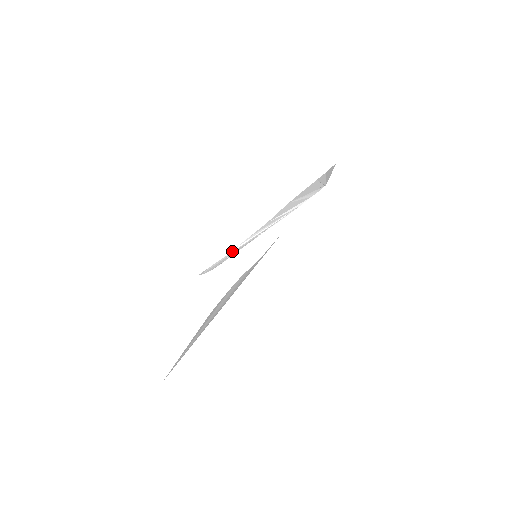
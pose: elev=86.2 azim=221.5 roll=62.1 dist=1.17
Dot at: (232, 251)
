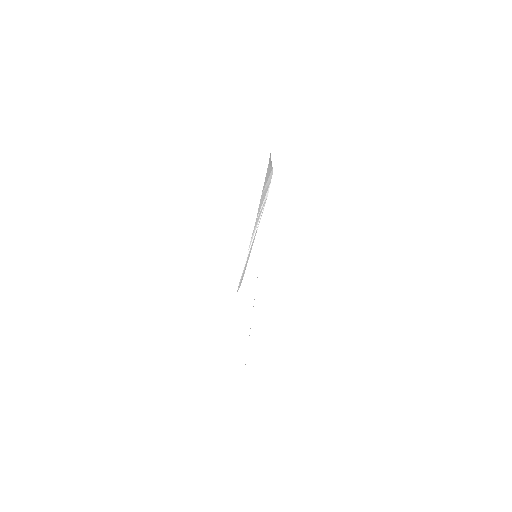
Dot at: (246, 259)
